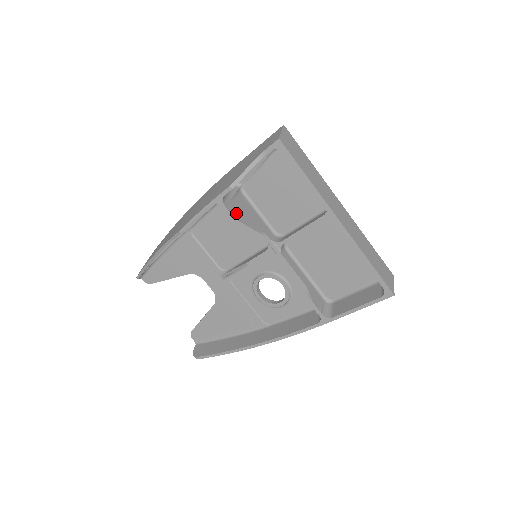
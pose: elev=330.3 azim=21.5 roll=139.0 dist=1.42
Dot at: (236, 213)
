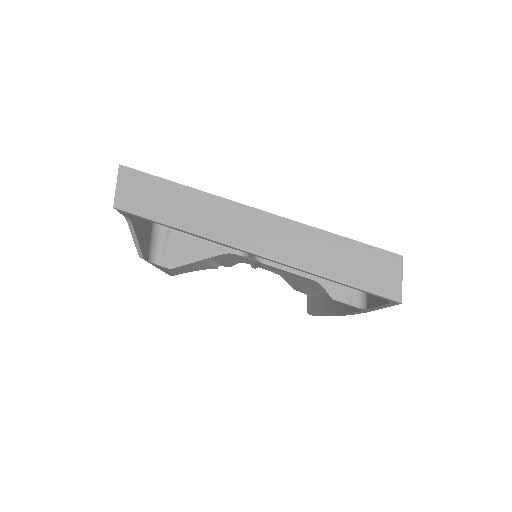
Dot at: (178, 261)
